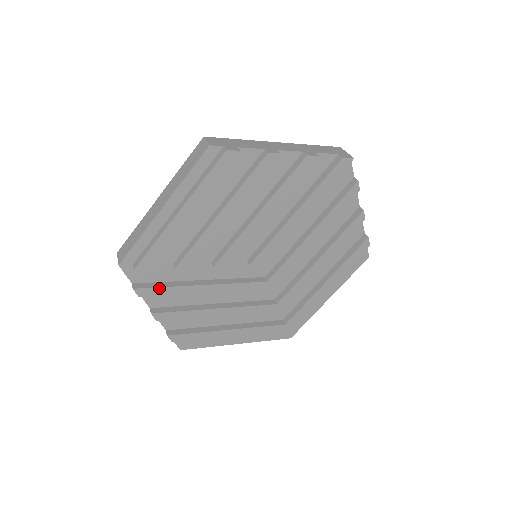
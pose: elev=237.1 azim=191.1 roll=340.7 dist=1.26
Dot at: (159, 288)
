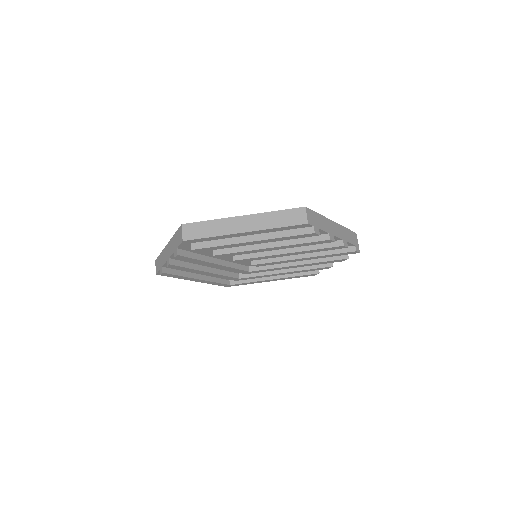
Dot at: (192, 258)
